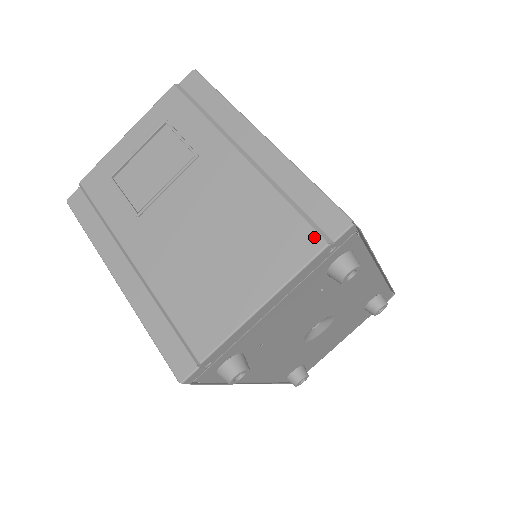
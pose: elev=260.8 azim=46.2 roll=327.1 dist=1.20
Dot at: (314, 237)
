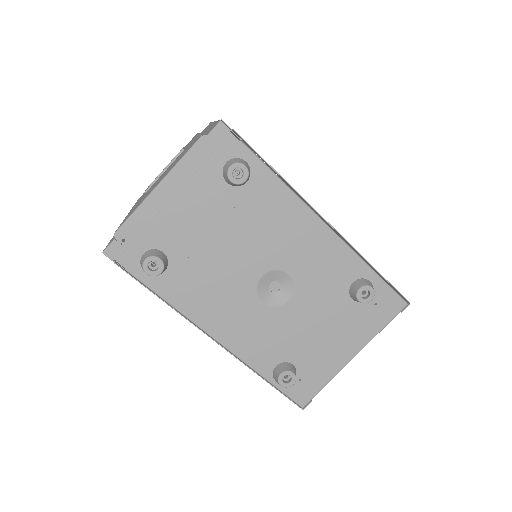
Dot at: occluded
